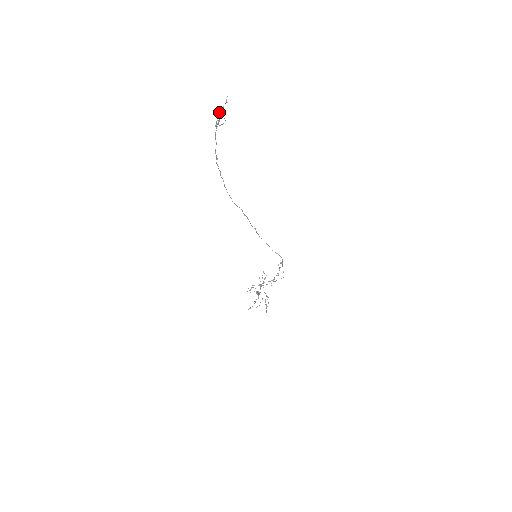
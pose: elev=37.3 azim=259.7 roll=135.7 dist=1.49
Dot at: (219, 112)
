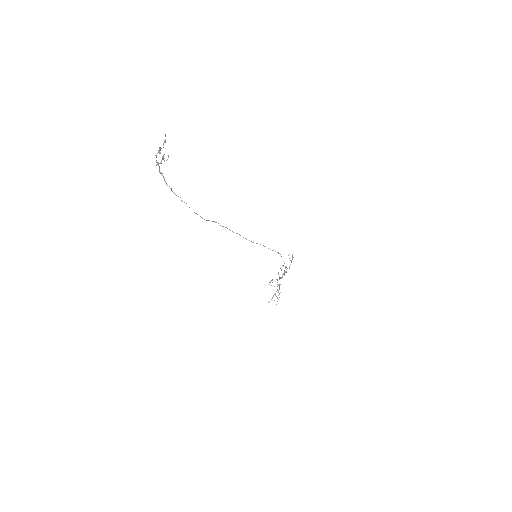
Dot at: occluded
